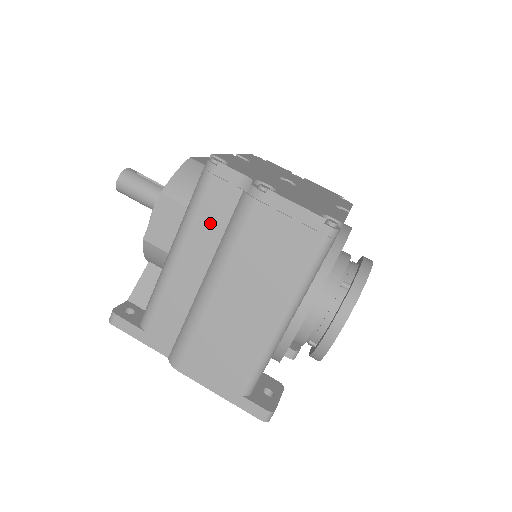
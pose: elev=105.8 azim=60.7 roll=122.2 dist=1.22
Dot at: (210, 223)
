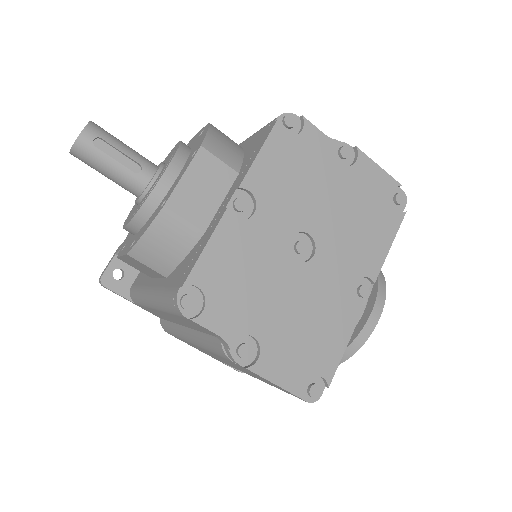
Dot at: (185, 323)
